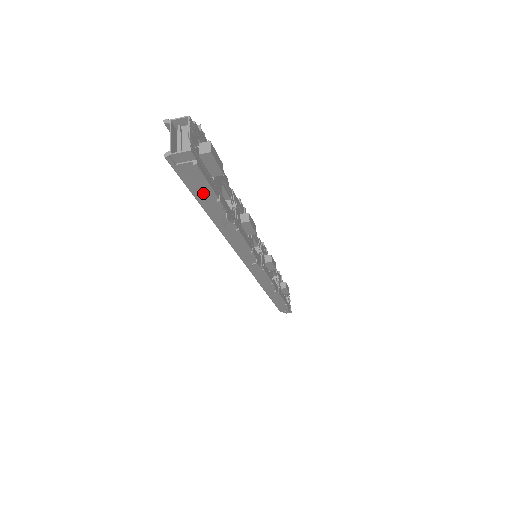
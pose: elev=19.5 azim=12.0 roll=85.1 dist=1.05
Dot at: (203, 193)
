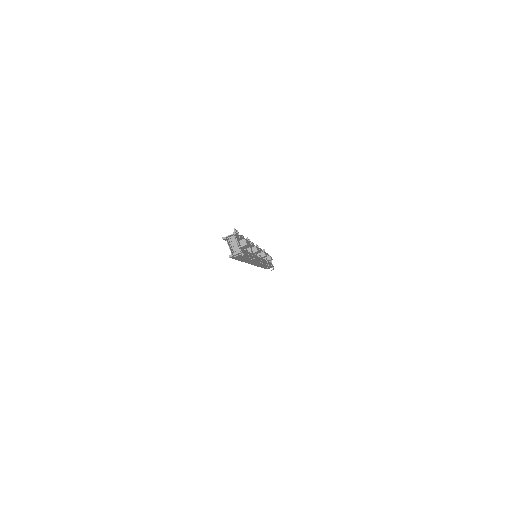
Dot at: occluded
